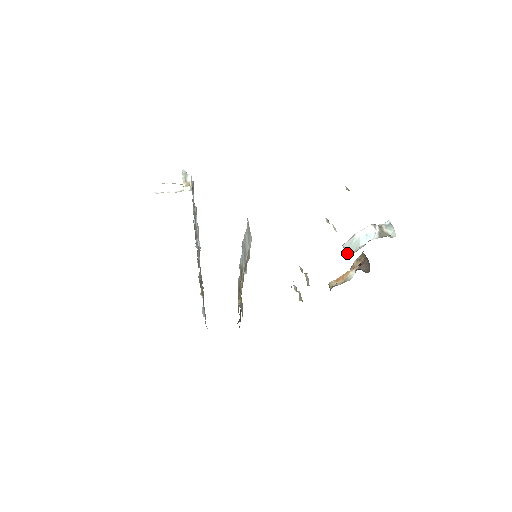
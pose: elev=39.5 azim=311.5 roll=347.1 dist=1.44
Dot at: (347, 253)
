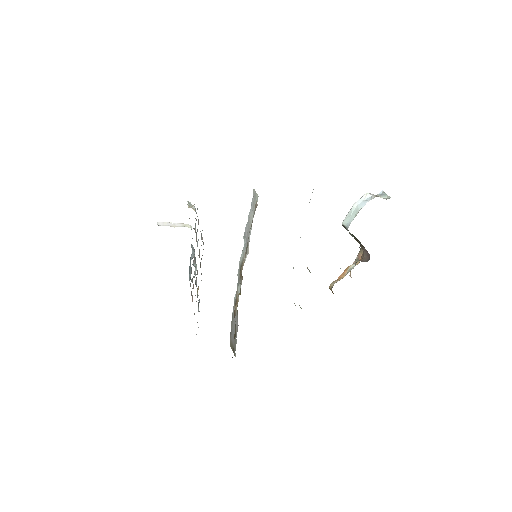
Dot at: (347, 225)
